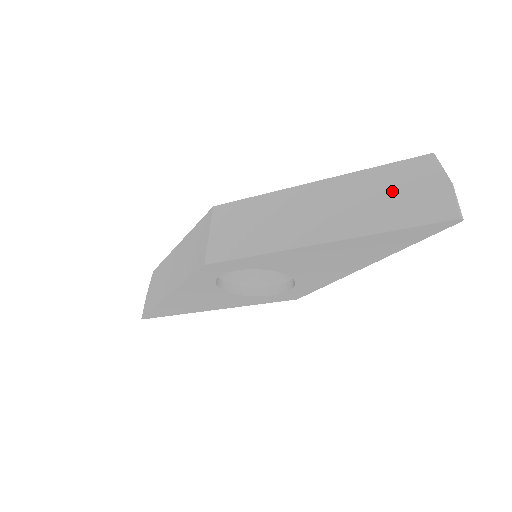
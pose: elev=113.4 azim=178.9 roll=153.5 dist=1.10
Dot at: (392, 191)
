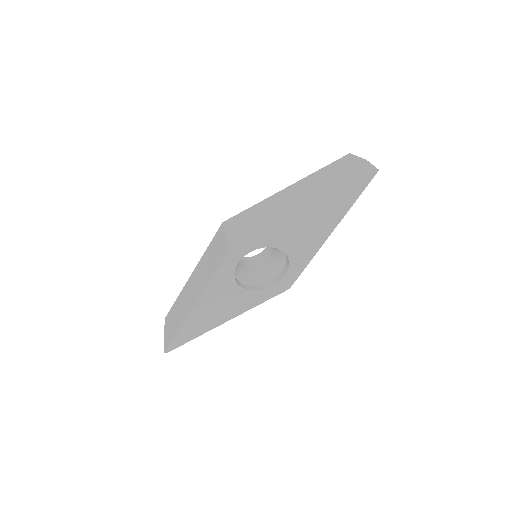
Dot at: (335, 173)
